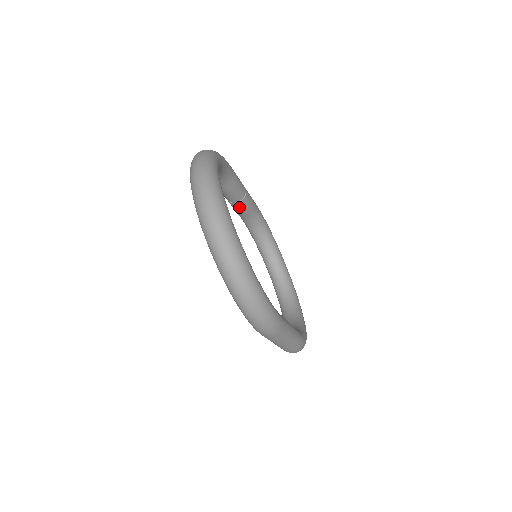
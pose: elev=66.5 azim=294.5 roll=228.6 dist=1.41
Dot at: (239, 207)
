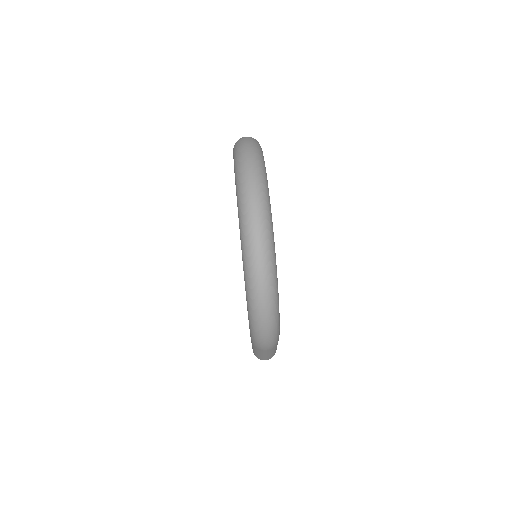
Dot at: occluded
